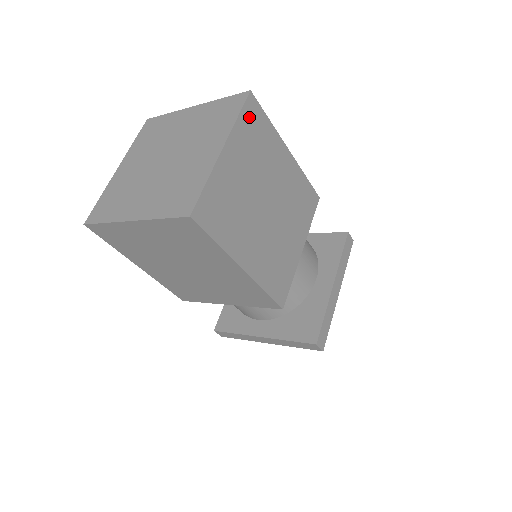
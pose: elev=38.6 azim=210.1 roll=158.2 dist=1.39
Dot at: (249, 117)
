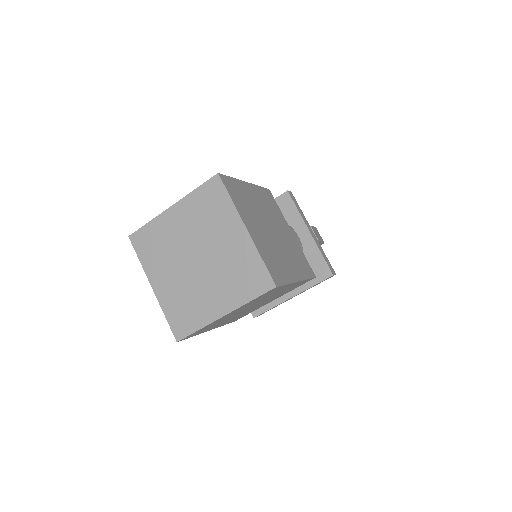
Dot at: (264, 295)
